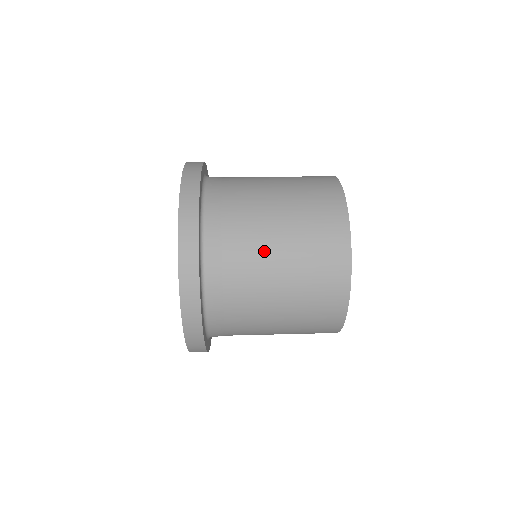
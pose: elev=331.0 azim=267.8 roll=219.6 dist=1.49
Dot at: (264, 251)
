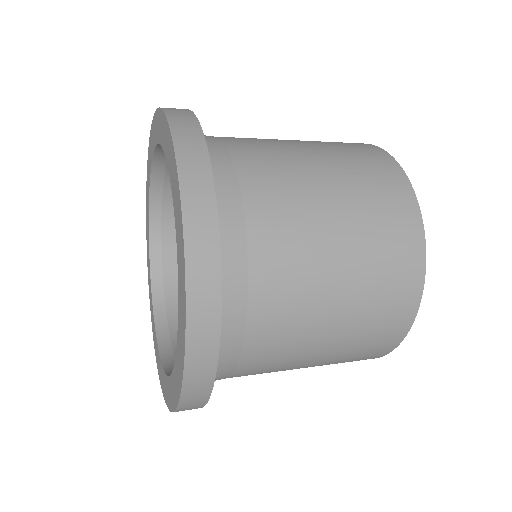
Dot at: (311, 246)
